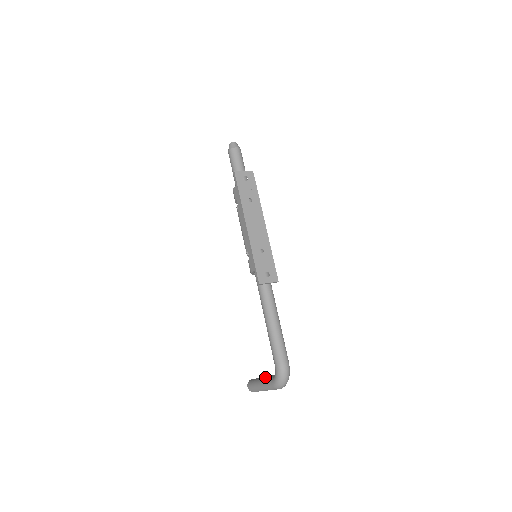
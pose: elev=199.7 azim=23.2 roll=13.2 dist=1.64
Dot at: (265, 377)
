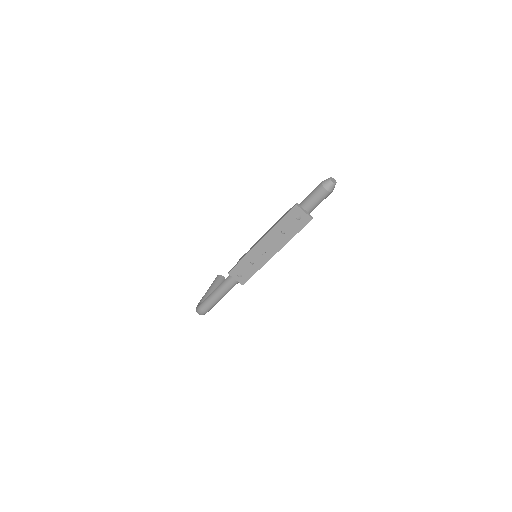
Dot at: (210, 293)
